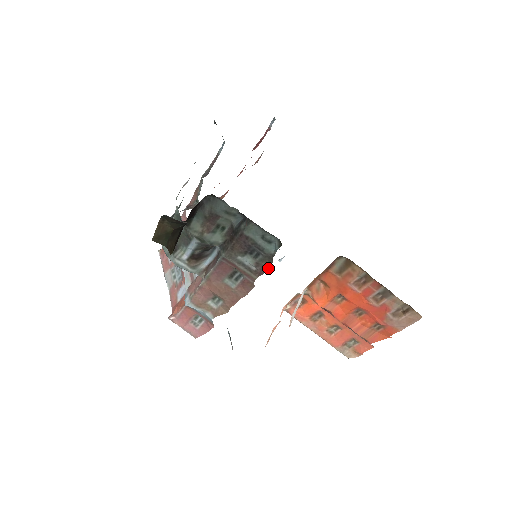
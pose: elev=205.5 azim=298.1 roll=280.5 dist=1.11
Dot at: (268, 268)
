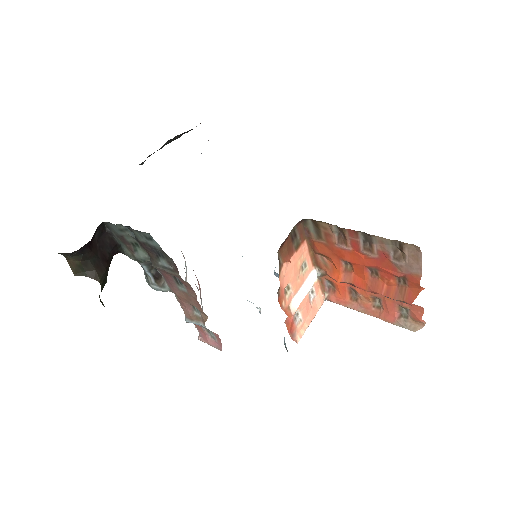
Dot at: occluded
